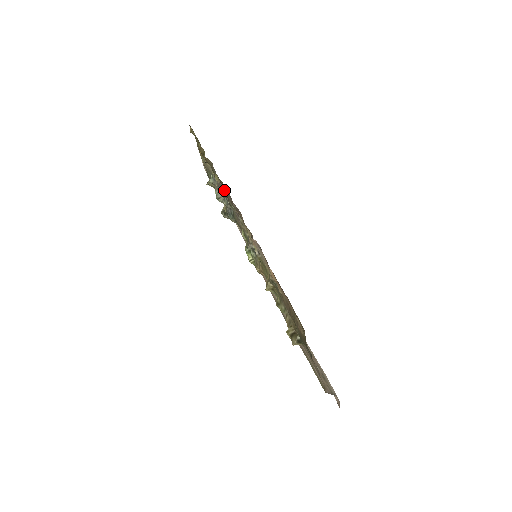
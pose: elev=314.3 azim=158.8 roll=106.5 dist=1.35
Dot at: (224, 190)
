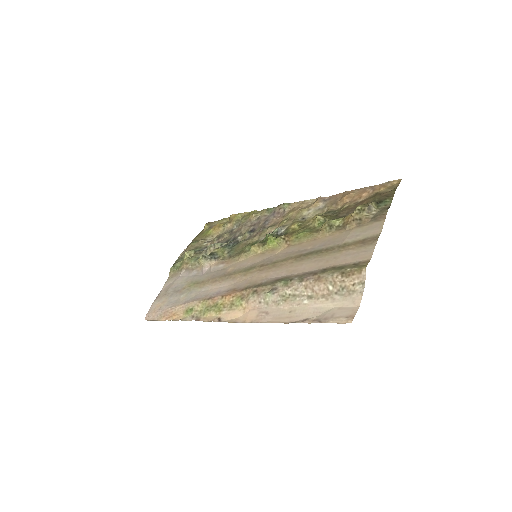
Dot at: (240, 231)
